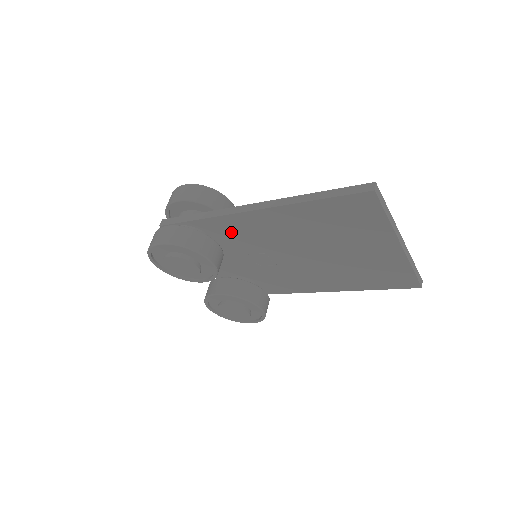
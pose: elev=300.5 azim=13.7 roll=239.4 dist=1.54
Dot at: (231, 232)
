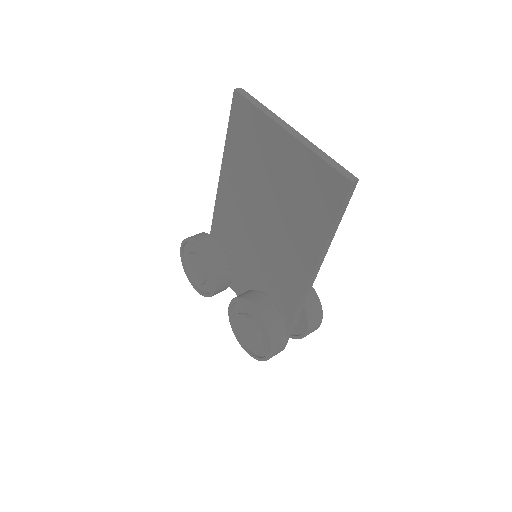
Dot at: (226, 228)
